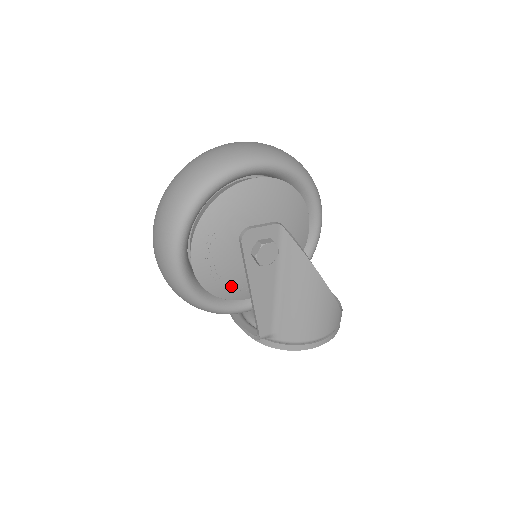
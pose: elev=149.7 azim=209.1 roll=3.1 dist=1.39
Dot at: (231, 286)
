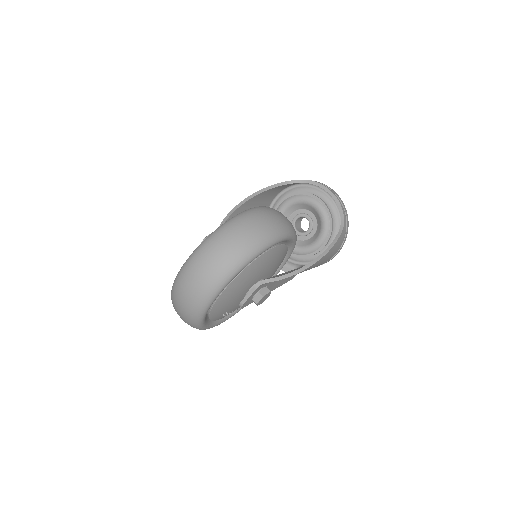
Dot at: occluded
